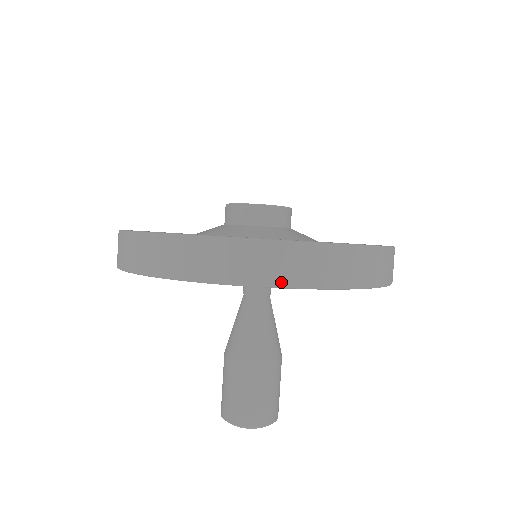
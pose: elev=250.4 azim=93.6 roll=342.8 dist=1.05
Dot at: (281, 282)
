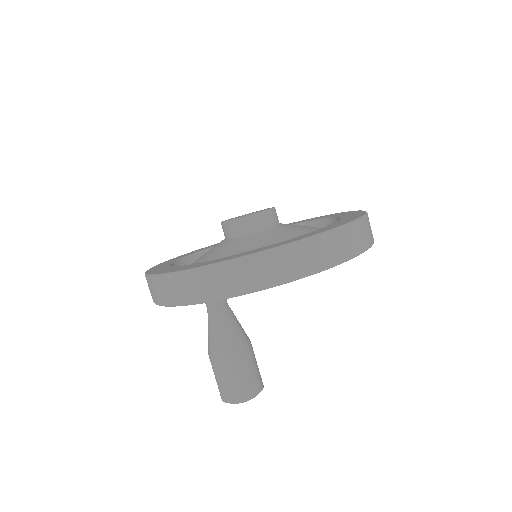
Dot at: (221, 295)
